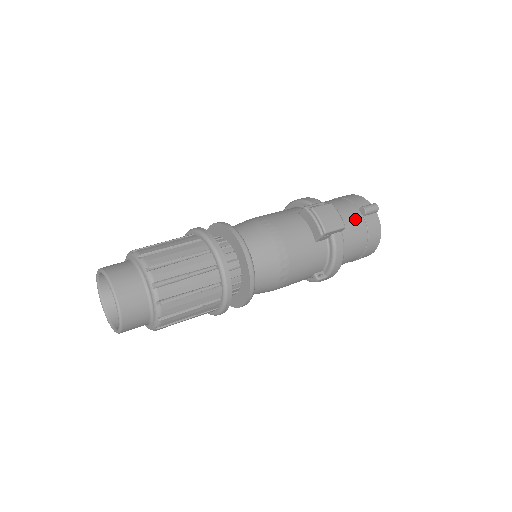
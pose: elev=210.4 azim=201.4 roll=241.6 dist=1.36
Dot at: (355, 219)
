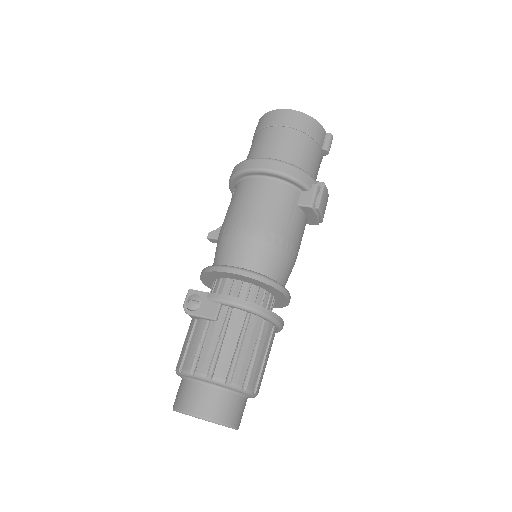
Dot at: occluded
